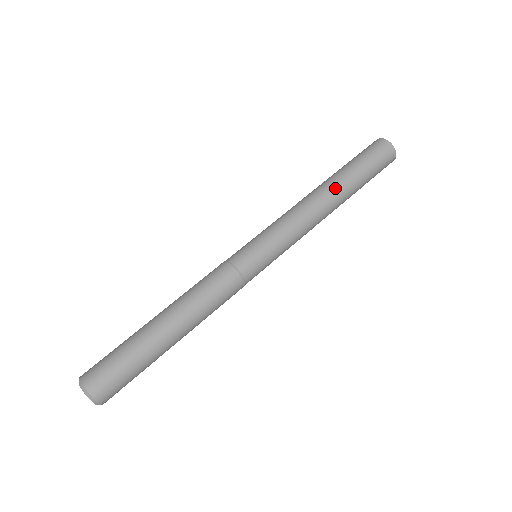
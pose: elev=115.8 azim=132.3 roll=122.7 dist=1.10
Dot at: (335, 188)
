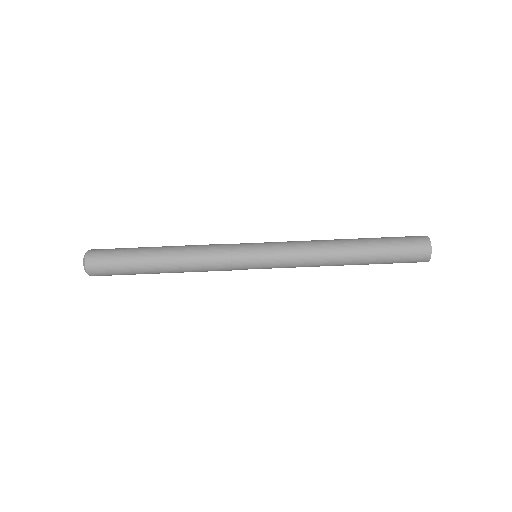
Dot at: occluded
